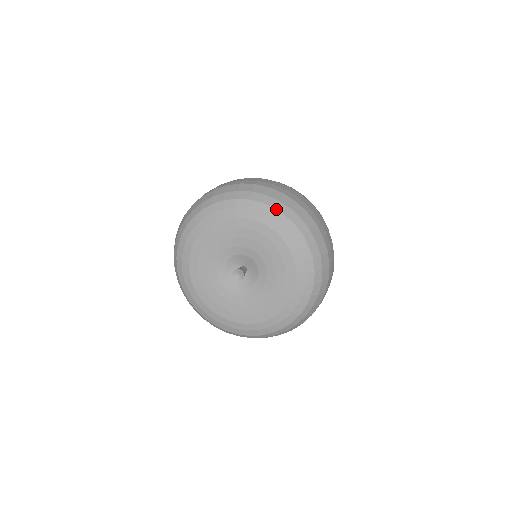
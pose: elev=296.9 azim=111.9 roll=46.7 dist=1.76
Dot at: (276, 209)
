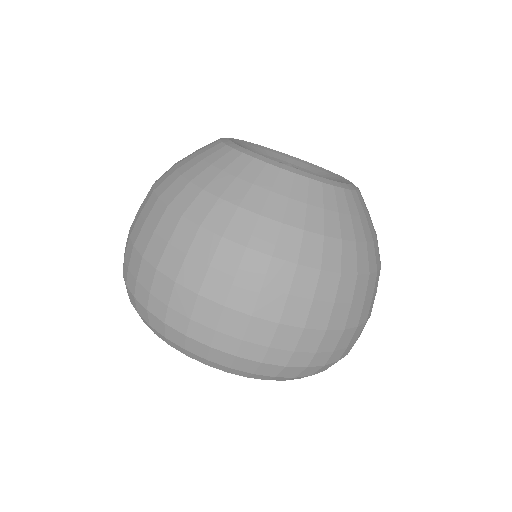
Dot at: occluded
